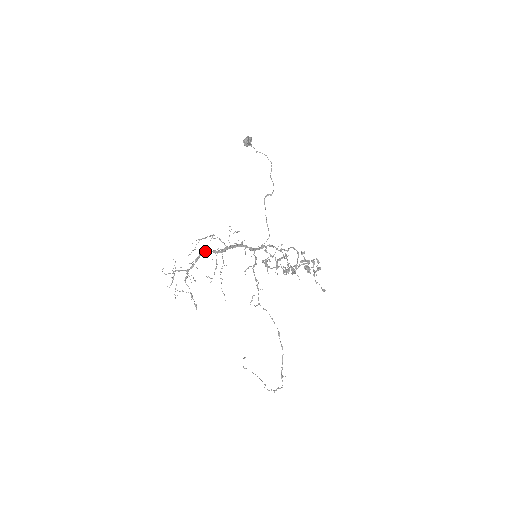
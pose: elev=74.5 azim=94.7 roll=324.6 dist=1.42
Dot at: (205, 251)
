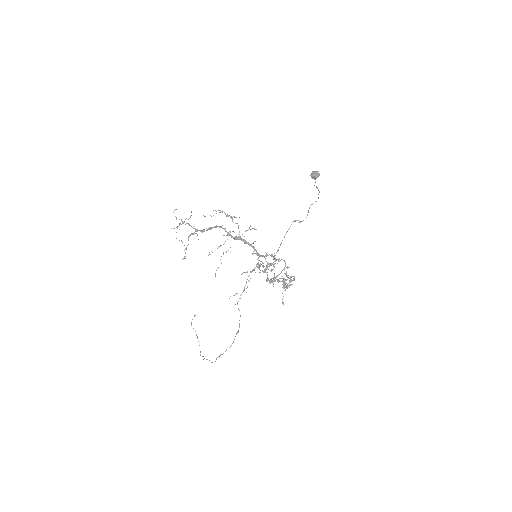
Dot at: (221, 227)
